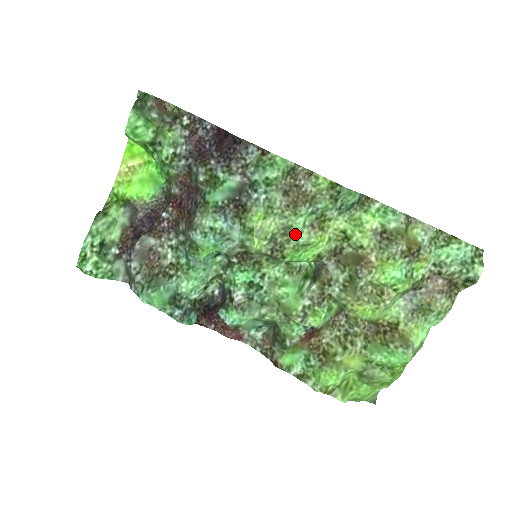
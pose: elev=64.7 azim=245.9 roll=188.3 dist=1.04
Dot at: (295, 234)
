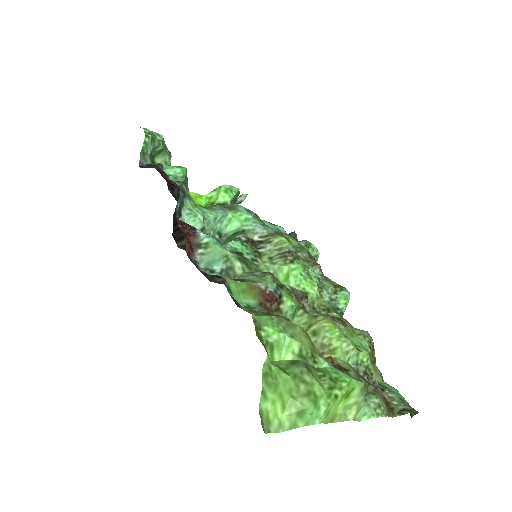
Dot at: occluded
